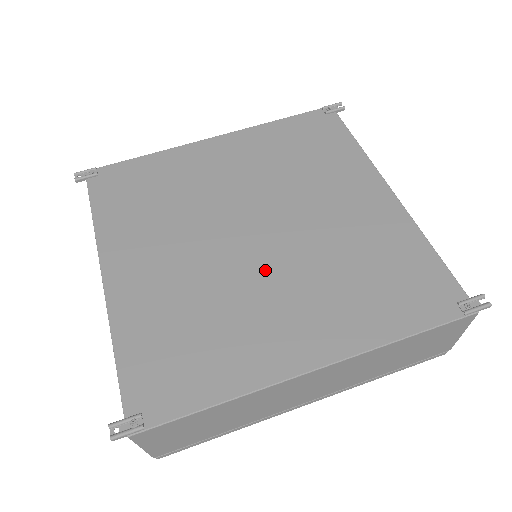
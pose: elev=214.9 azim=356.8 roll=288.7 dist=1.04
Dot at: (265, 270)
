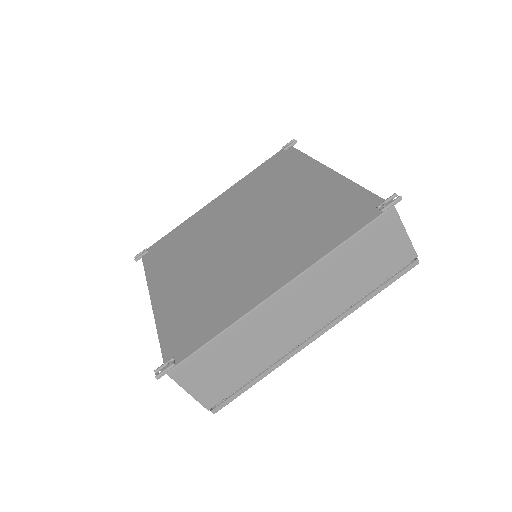
Dot at: (247, 251)
